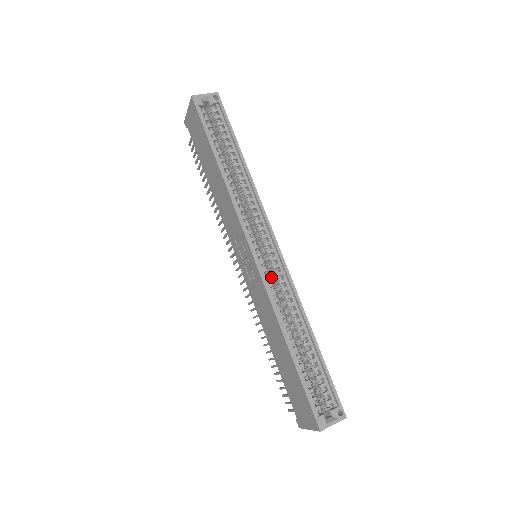
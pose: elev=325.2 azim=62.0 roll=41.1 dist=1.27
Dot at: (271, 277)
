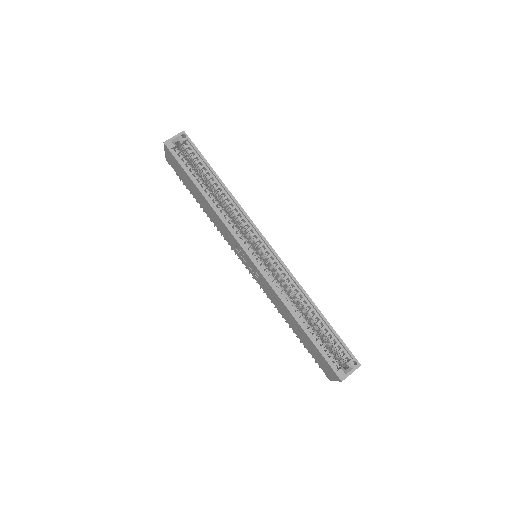
Dot at: (272, 270)
